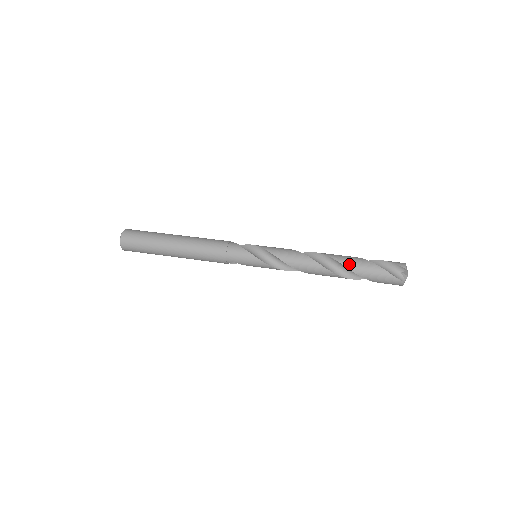
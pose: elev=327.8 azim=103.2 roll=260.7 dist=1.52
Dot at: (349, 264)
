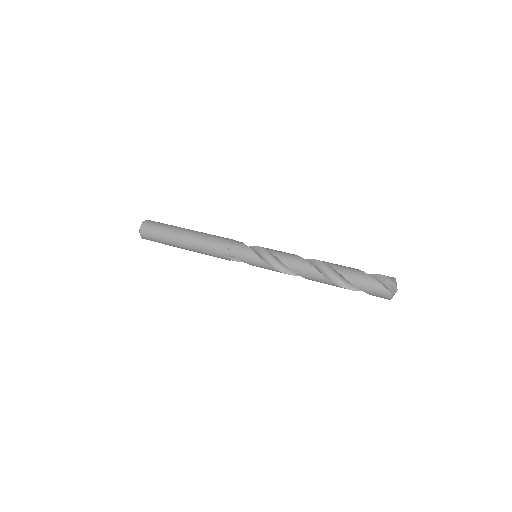
Dot at: (340, 269)
